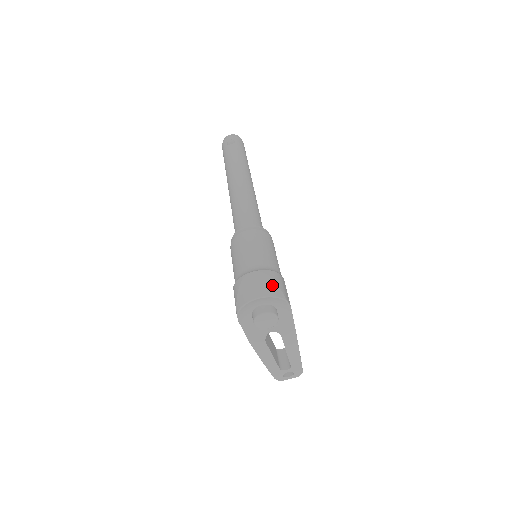
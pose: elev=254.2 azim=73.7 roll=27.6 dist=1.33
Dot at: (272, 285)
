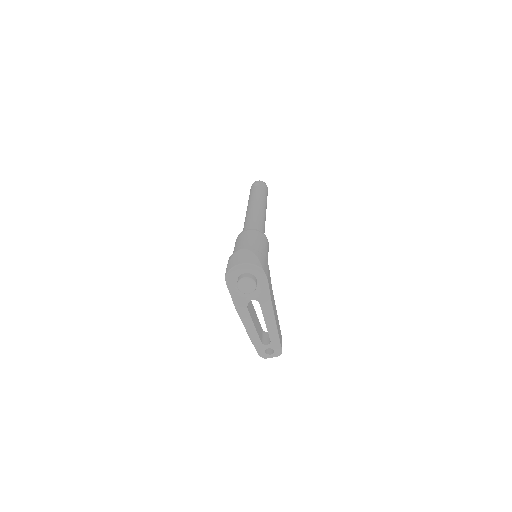
Dot at: (254, 258)
